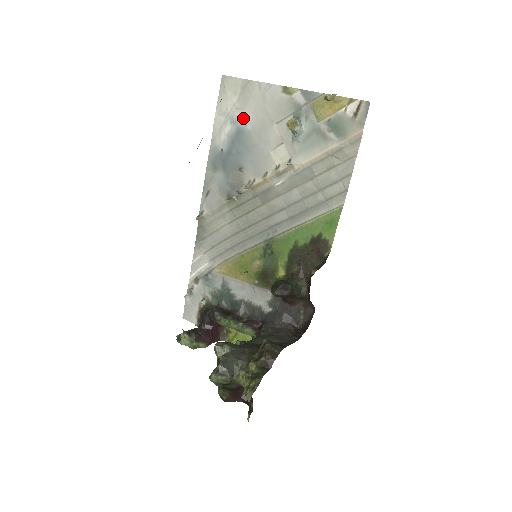
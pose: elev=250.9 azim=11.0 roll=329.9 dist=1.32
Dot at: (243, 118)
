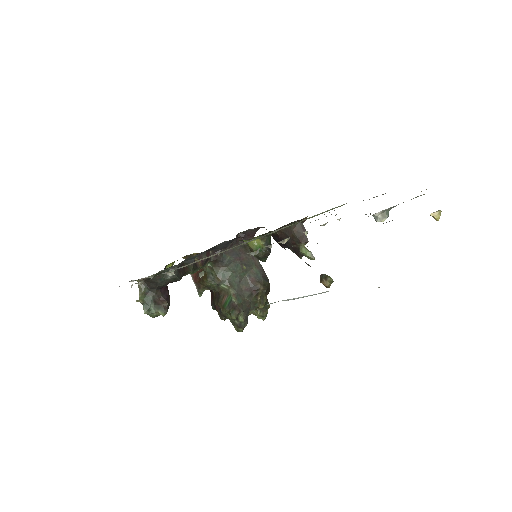
Dot at: occluded
